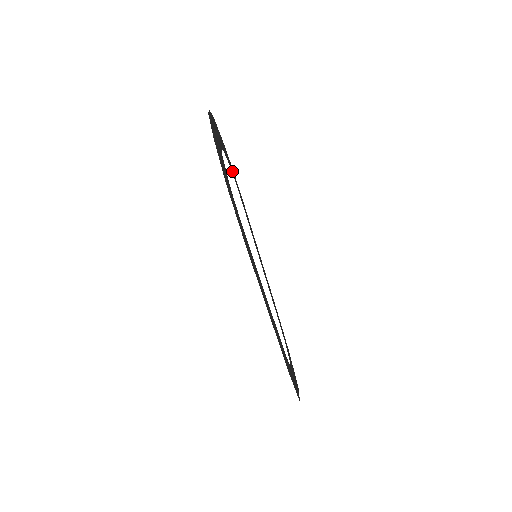
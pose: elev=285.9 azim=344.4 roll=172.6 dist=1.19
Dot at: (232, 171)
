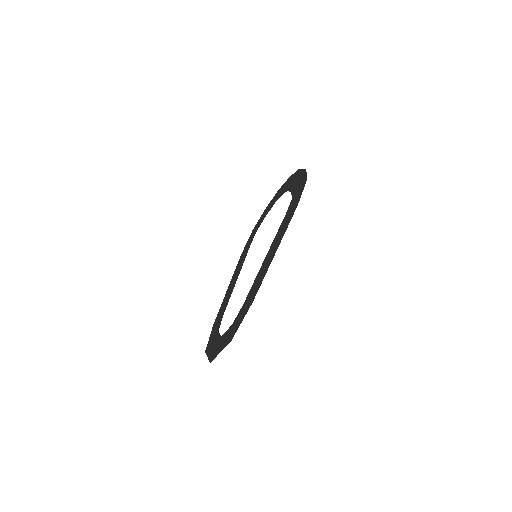
Dot at: (258, 226)
